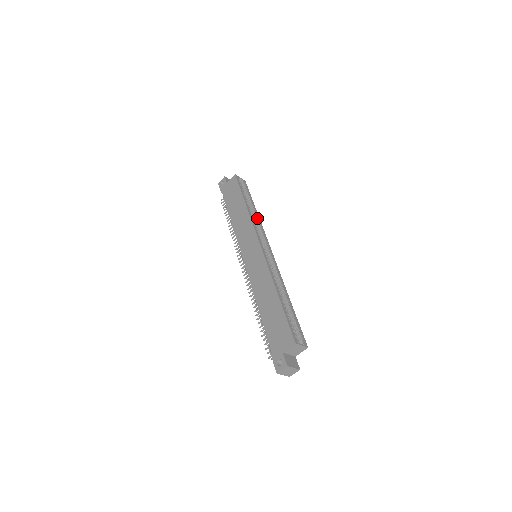
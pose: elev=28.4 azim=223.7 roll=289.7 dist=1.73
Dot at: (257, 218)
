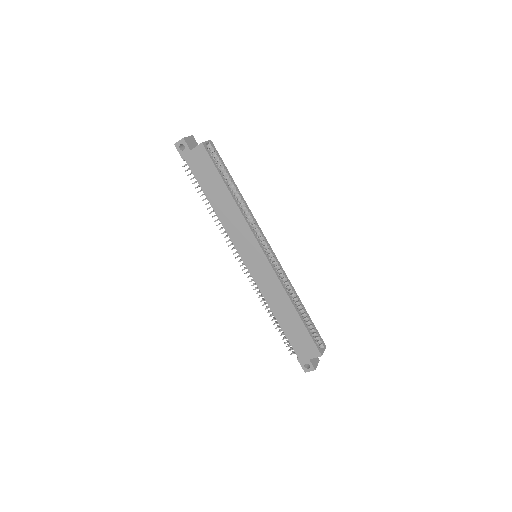
Dot at: (246, 207)
